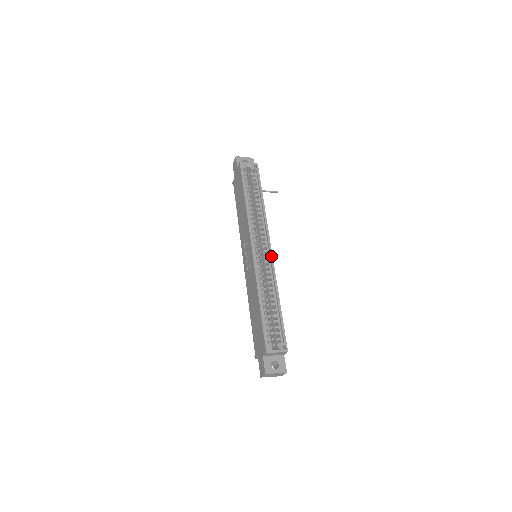
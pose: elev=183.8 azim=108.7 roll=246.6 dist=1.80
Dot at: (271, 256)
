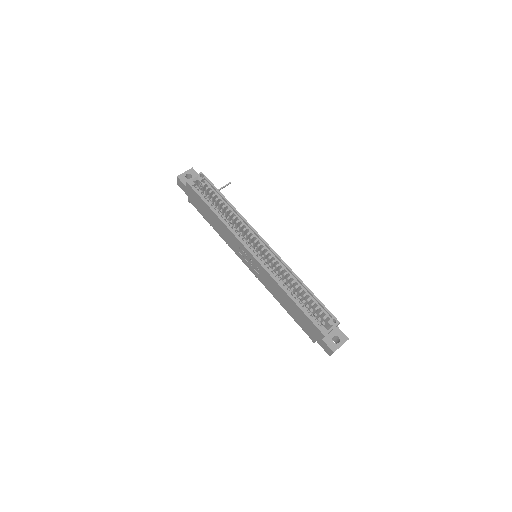
Dot at: (271, 250)
